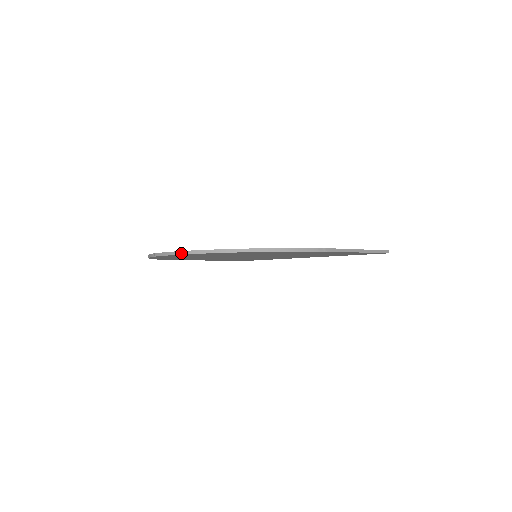
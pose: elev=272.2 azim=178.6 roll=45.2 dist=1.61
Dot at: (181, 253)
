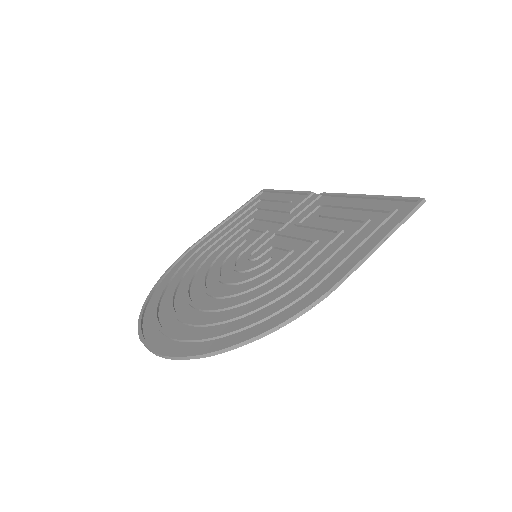
Dot at: (161, 356)
